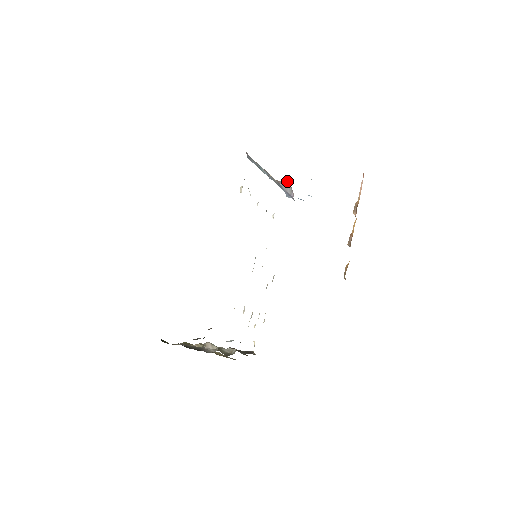
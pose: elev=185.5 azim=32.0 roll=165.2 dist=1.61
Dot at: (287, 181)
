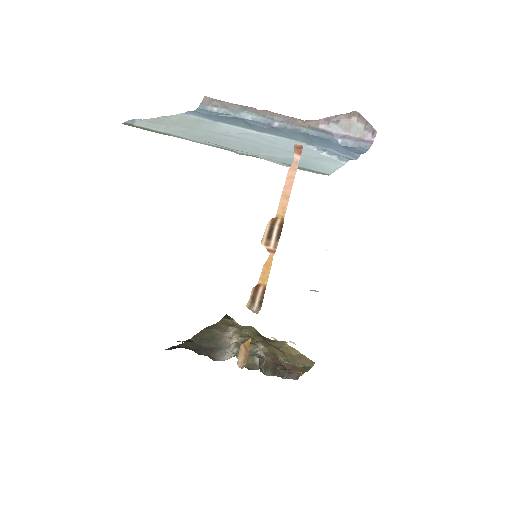
Dot at: occluded
